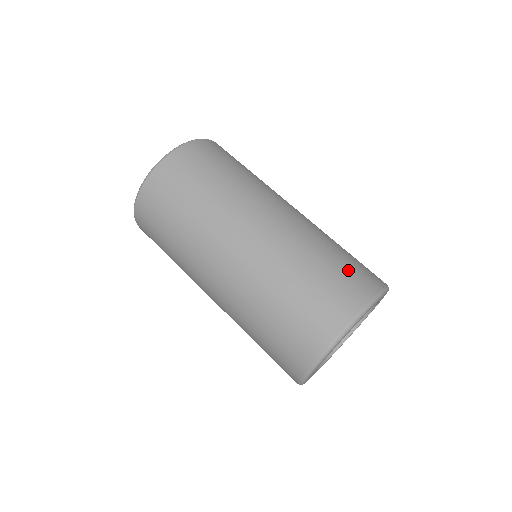
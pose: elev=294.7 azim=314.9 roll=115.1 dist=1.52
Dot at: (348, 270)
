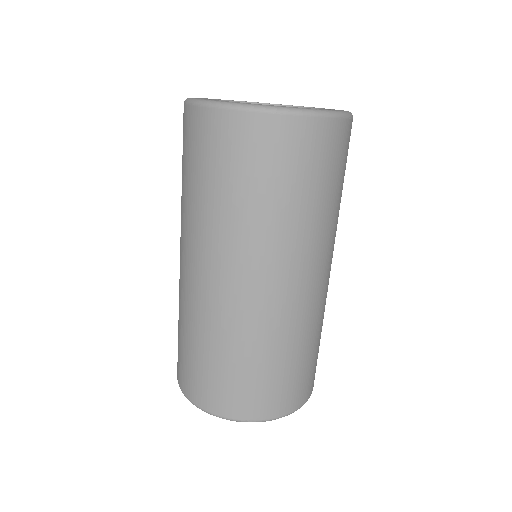
Dot at: (305, 375)
